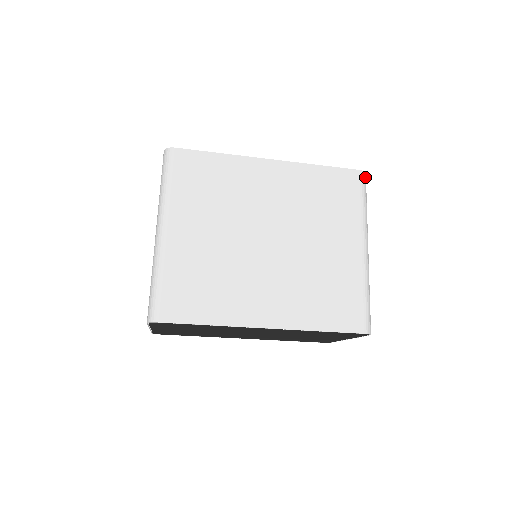
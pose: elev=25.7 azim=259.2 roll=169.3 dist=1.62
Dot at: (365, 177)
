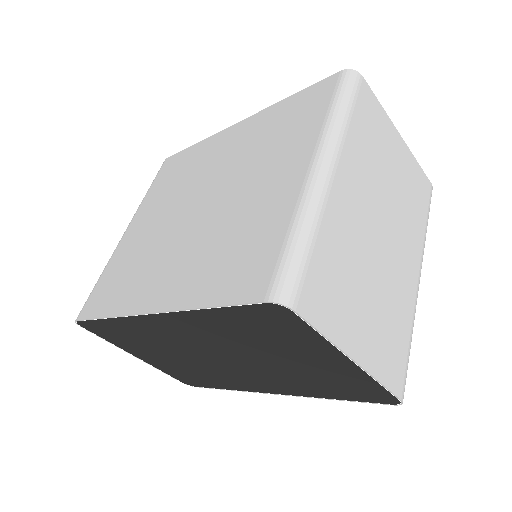
Dot at: (352, 76)
